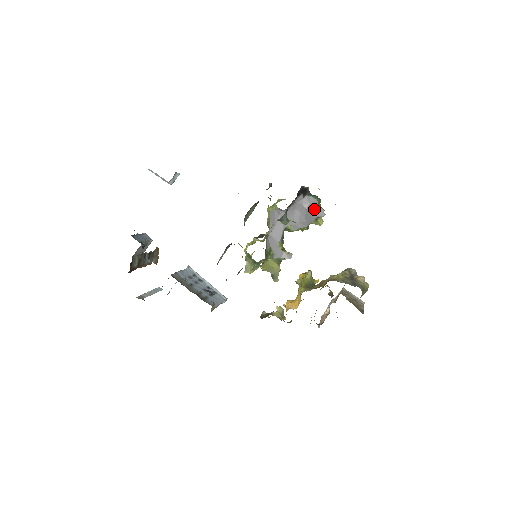
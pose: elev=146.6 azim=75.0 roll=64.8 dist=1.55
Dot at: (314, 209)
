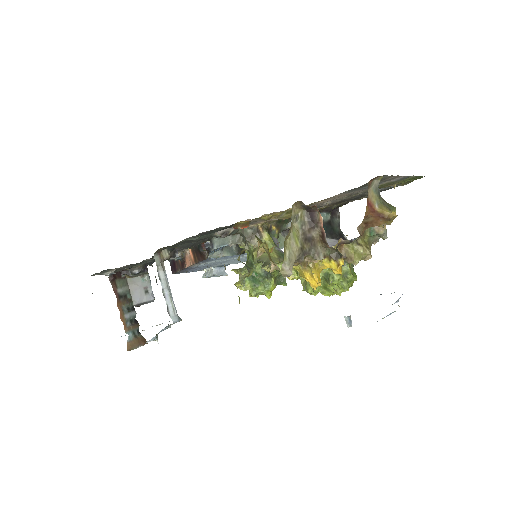
Dot at: occluded
